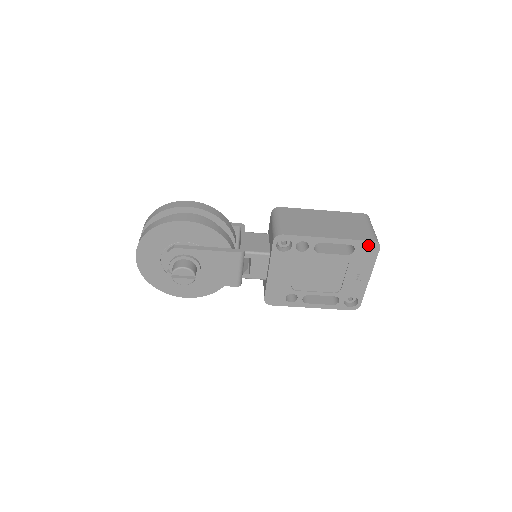
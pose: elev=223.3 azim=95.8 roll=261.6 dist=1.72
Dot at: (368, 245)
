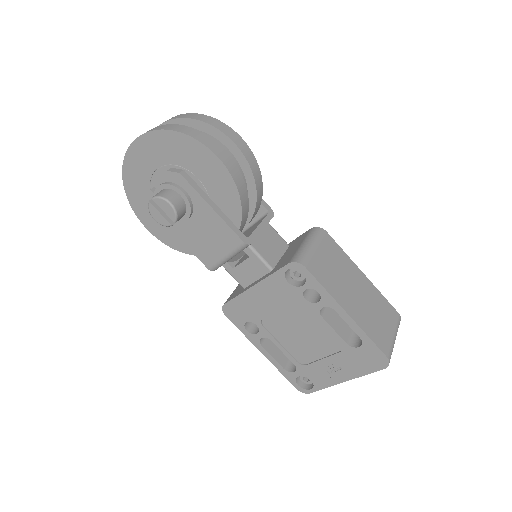
Dot at: (377, 355)
